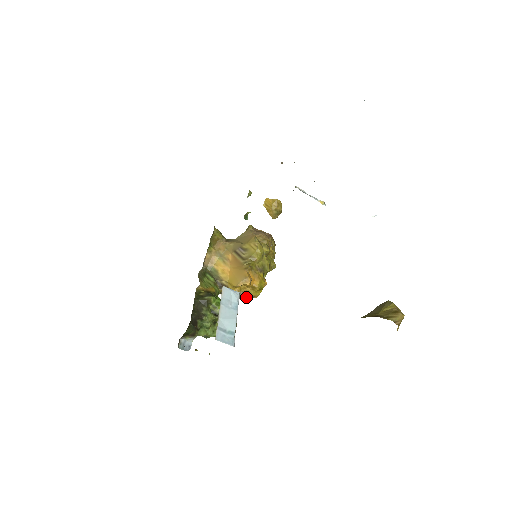
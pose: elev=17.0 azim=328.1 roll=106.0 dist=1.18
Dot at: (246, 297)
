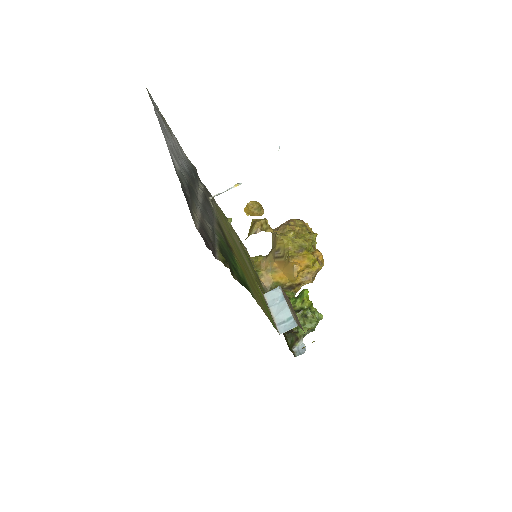
Dot at: (313, 277)
